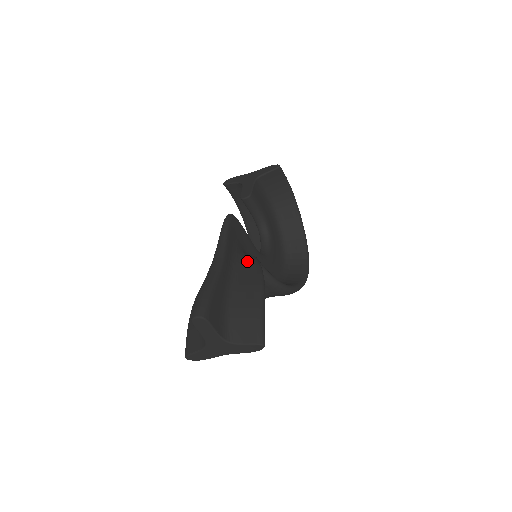
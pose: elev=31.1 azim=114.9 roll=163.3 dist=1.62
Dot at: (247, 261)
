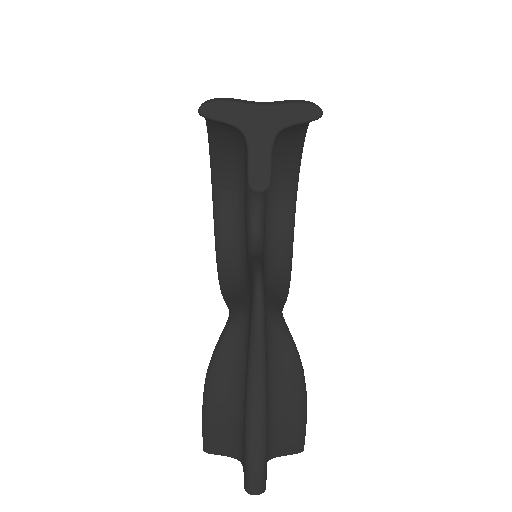
Dot at: (281, 347)
